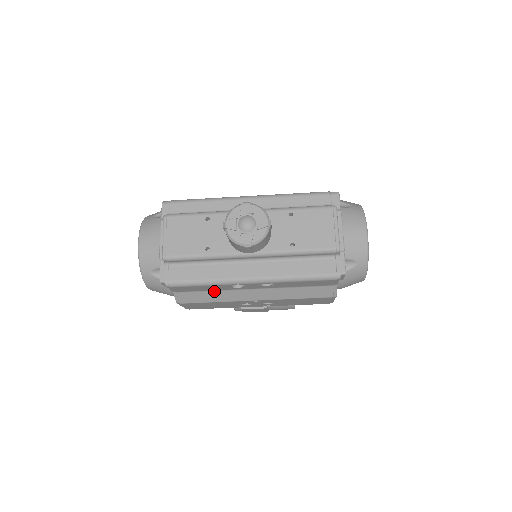
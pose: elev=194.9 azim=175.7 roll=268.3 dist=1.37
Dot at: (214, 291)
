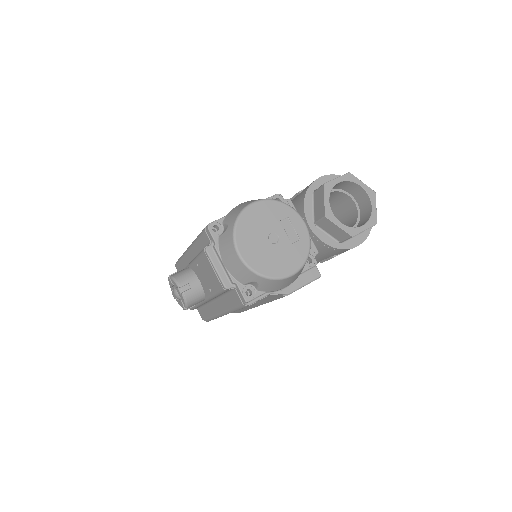
Dot at: occluded
